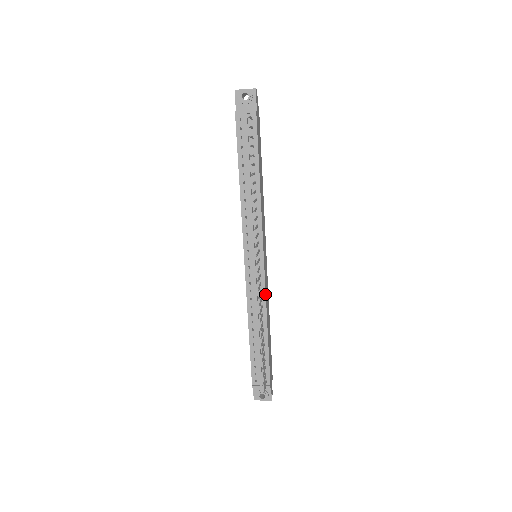
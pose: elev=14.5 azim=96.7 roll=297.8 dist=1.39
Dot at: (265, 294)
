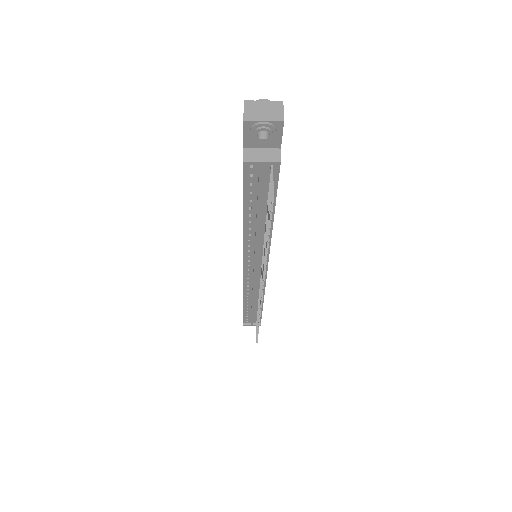
Dot at: occluded
